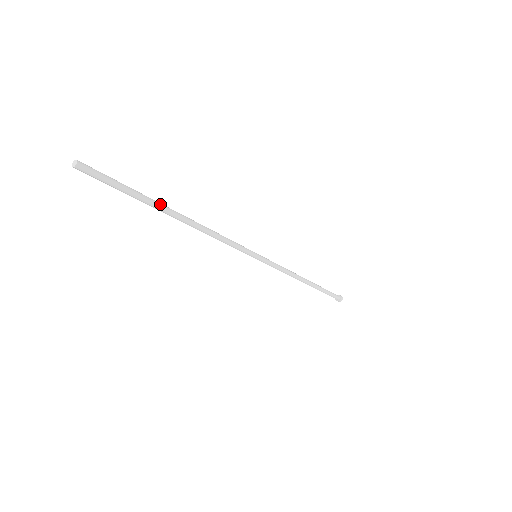
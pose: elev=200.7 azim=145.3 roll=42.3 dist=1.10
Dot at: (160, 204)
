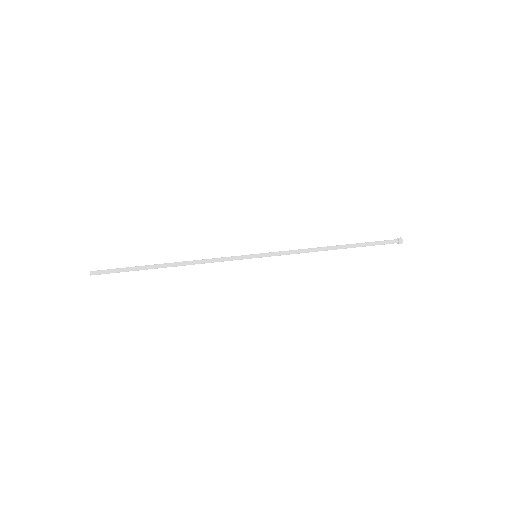
Dot at: (151, 268)
